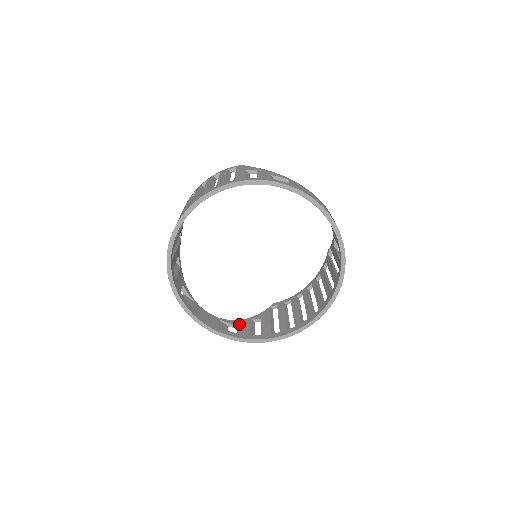
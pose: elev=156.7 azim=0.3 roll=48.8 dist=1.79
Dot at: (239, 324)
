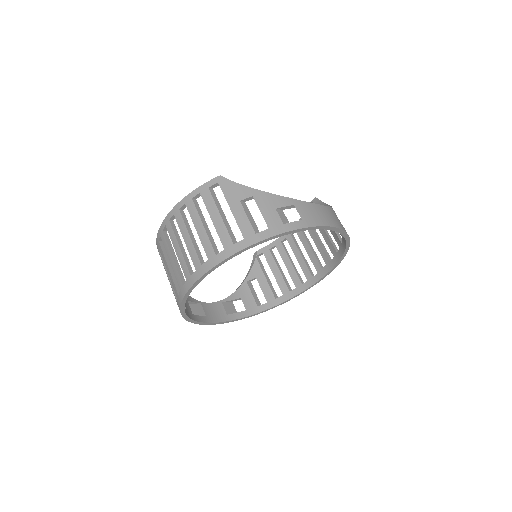
Dot at: (241, 295)
